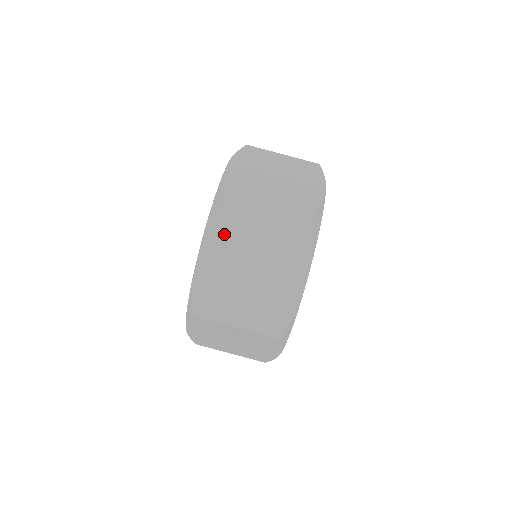
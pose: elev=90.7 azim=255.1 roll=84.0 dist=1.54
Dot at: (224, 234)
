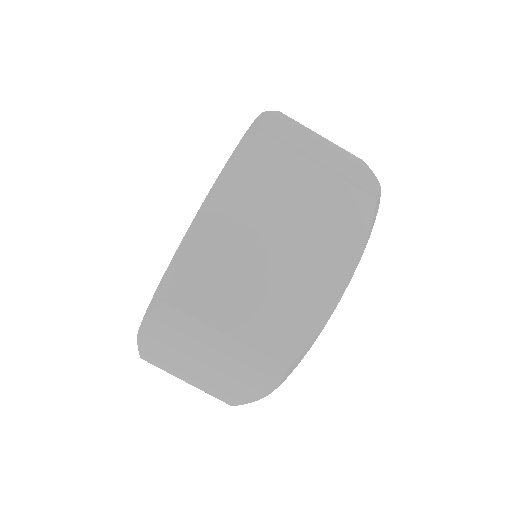
Dot at: (244, 192)
